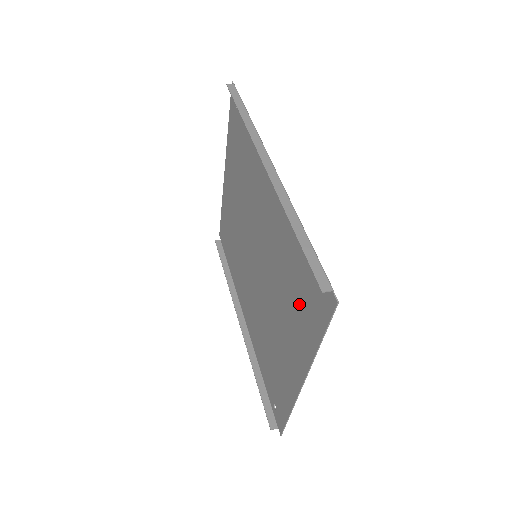
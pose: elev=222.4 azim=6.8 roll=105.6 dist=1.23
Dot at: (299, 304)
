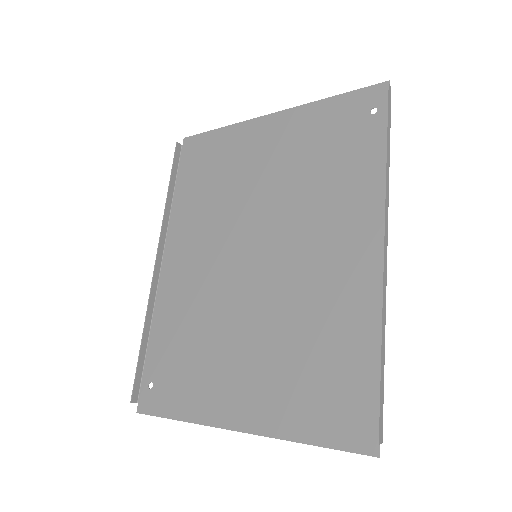
Dot at: (305, 384)
